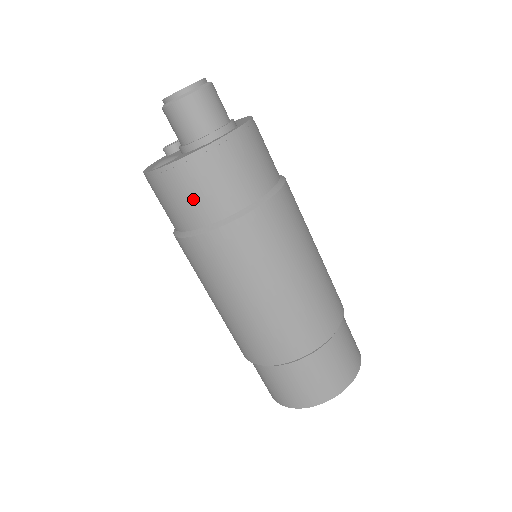
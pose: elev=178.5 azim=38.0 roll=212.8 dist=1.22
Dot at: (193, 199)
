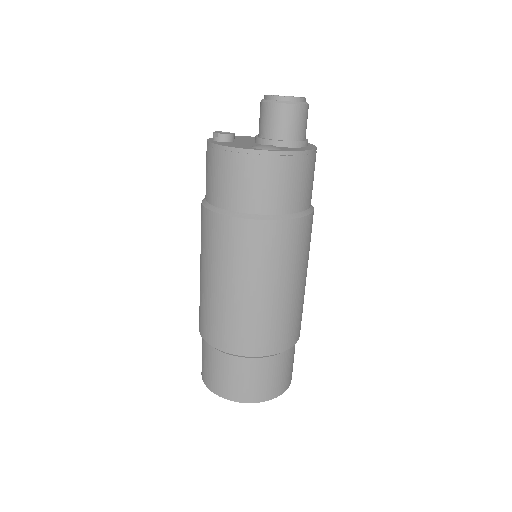
Dot at: (295, 187)
